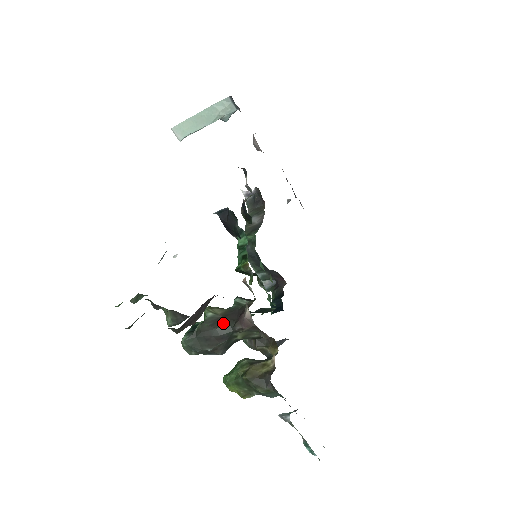
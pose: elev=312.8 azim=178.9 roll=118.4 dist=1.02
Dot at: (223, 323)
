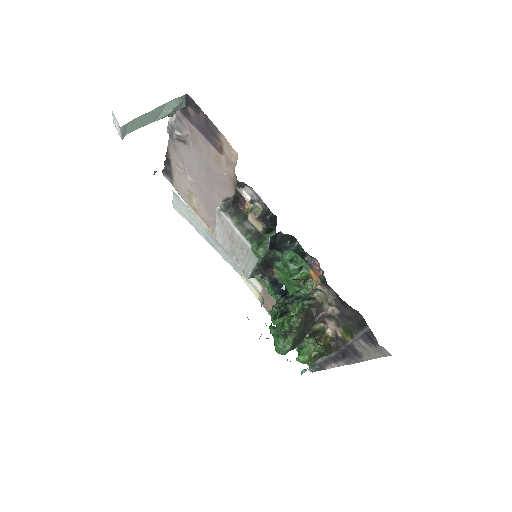
Dot at: (309, 323)
